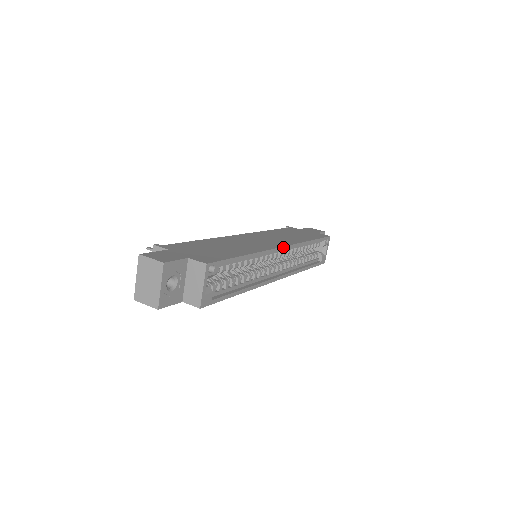
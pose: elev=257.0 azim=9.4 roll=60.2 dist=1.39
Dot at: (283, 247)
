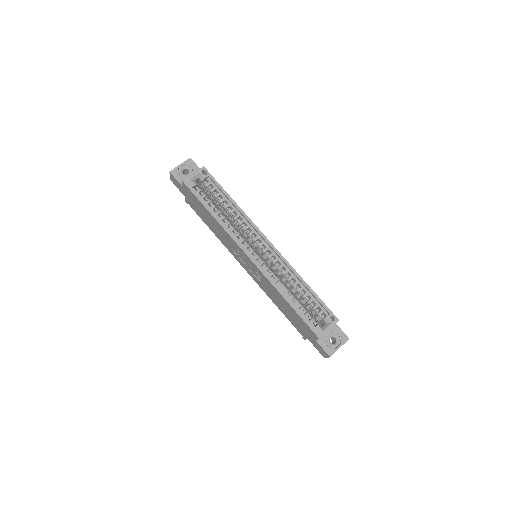
Dot at: (268, 240)
